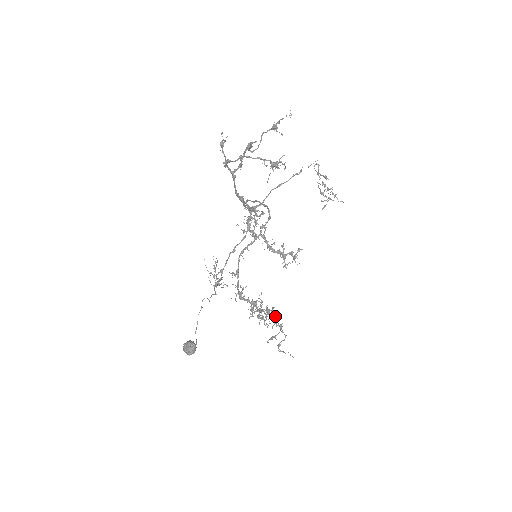
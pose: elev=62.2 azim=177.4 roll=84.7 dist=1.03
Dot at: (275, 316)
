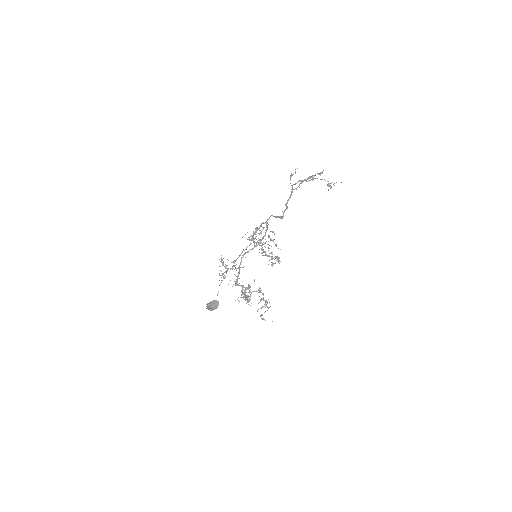
Dot at: occluded
